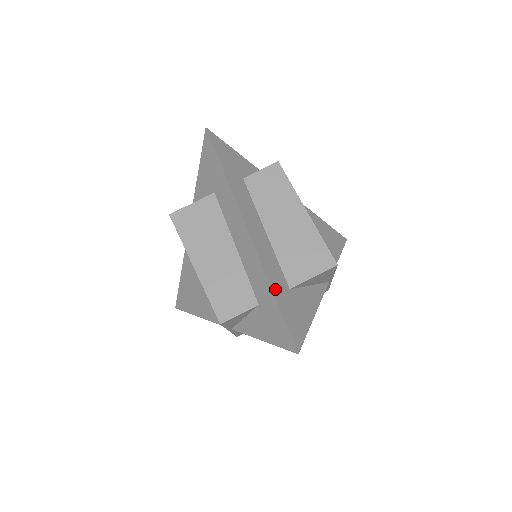
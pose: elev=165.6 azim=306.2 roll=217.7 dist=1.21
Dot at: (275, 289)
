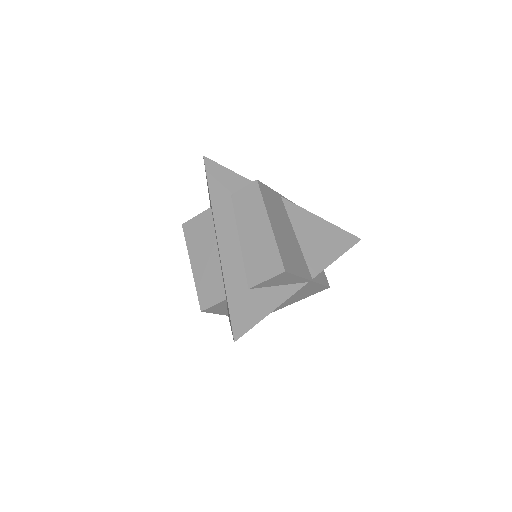
Dot at: (229, 289)
